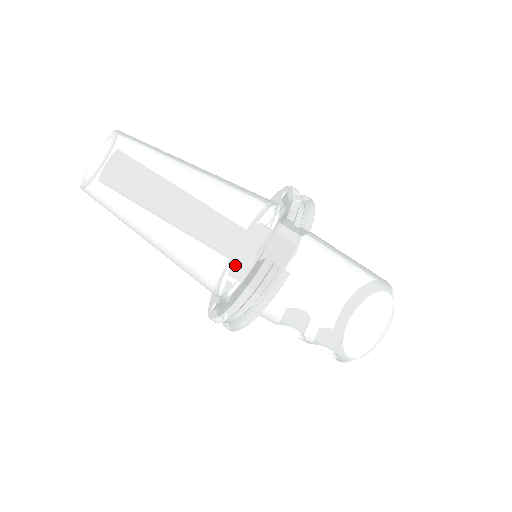
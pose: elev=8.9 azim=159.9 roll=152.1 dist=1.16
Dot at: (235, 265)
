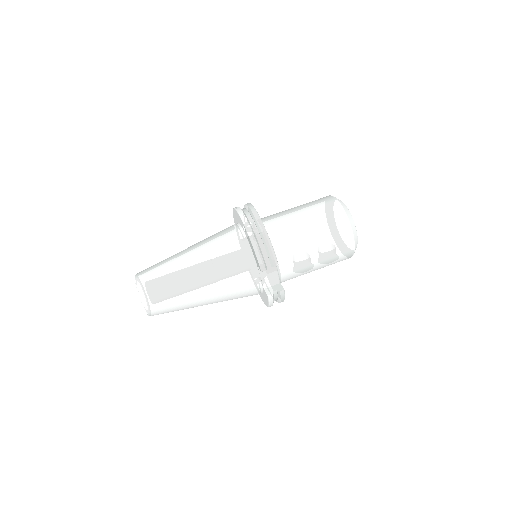
Dot at: (253, 293)
